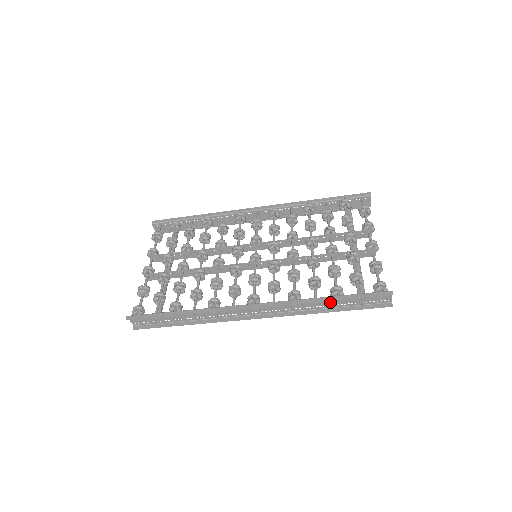
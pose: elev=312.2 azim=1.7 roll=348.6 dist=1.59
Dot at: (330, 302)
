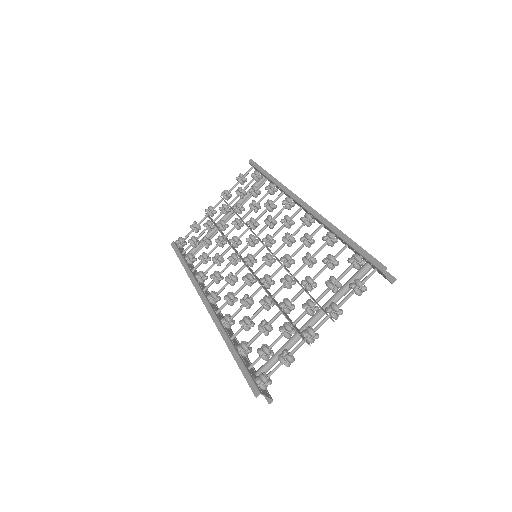
Dot at: occluded
